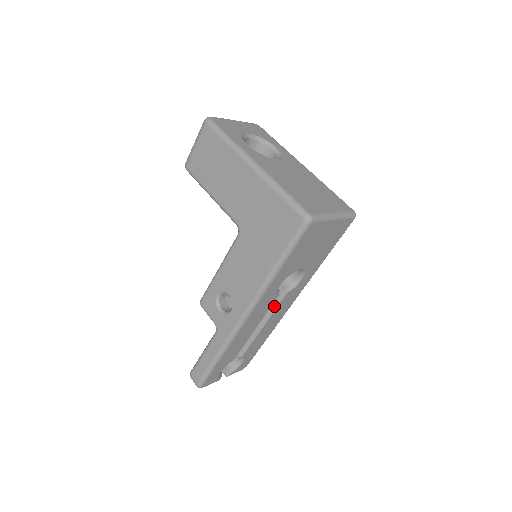
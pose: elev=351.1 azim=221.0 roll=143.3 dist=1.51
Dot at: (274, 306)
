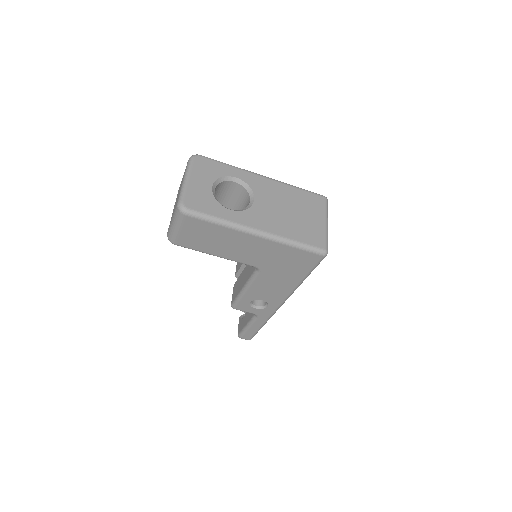
Dot at: occluded
